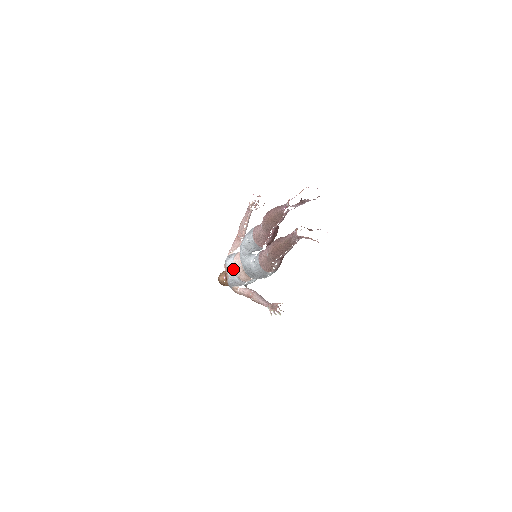
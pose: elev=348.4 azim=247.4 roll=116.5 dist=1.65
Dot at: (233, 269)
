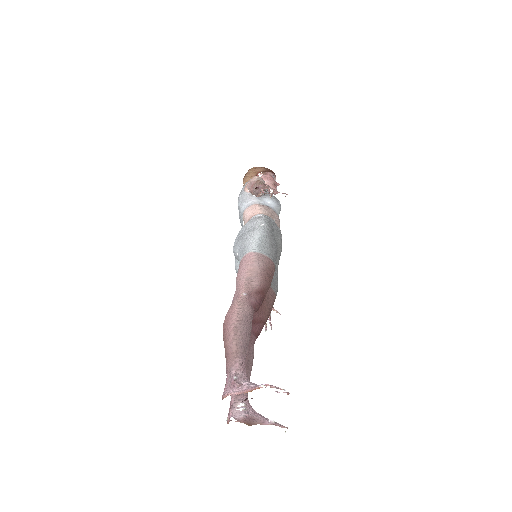
Dot at: (242, 220)
